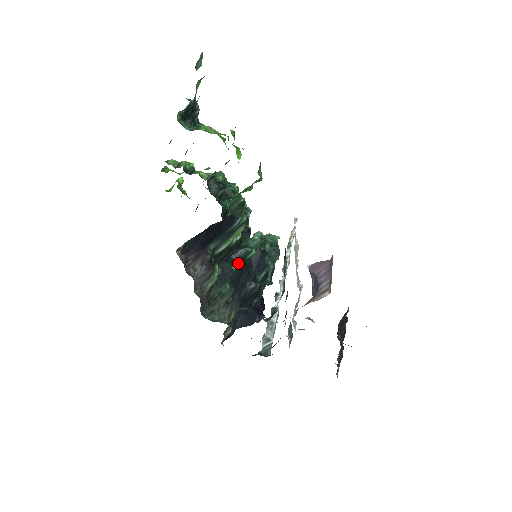
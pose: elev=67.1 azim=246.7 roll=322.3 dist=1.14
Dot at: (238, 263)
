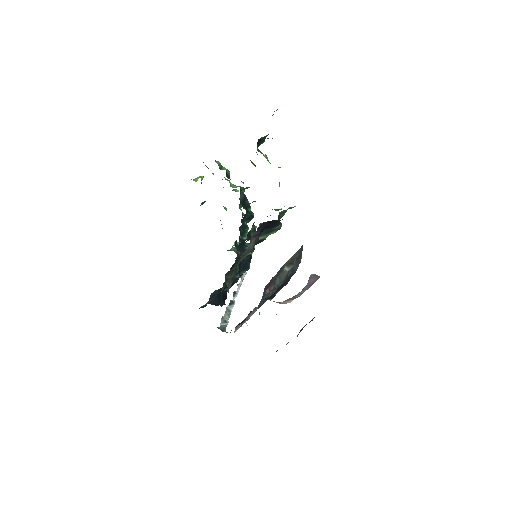
Dot at: occluded
